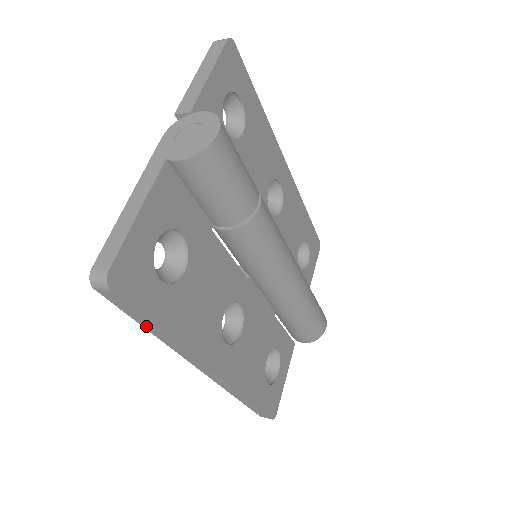
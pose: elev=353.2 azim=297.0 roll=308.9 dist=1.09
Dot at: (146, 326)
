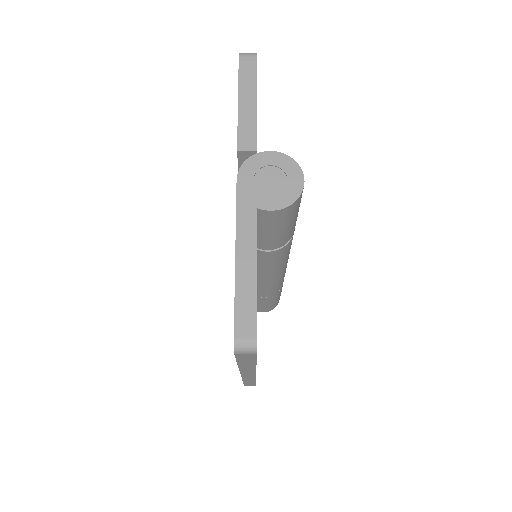
Dot at: (243, 364)
